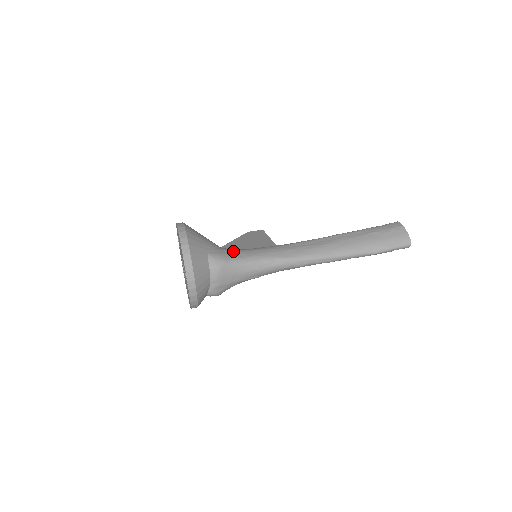
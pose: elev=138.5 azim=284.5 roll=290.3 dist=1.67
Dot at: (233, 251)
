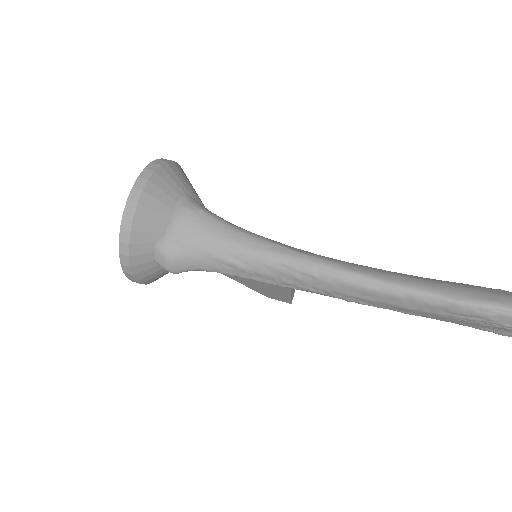
Dot at: occluded
